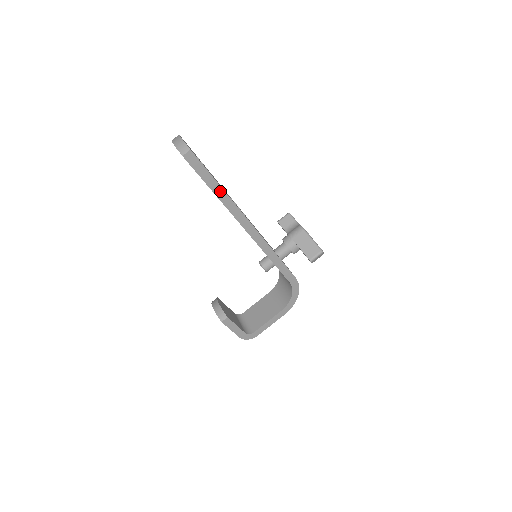
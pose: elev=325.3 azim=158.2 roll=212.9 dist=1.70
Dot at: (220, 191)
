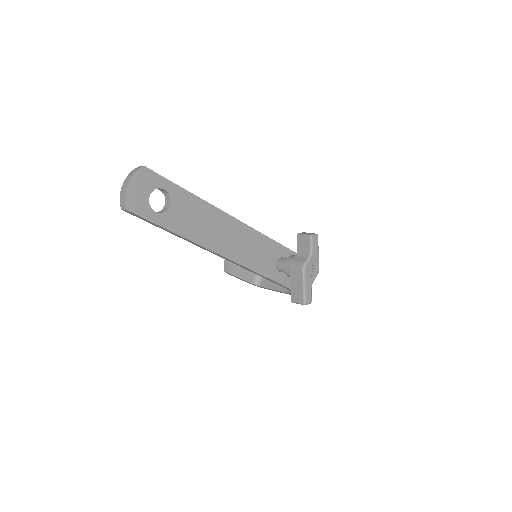
Dot at: (177, 234)
